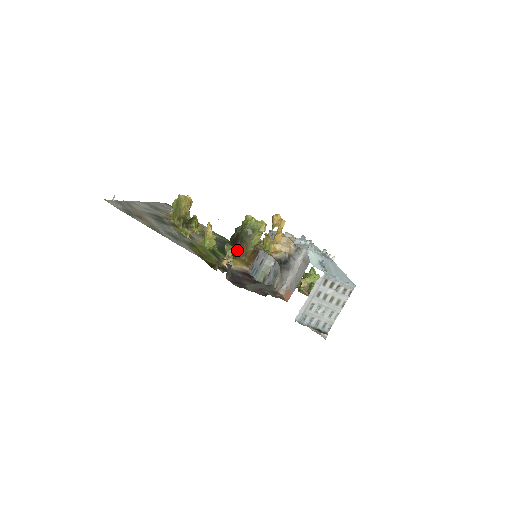
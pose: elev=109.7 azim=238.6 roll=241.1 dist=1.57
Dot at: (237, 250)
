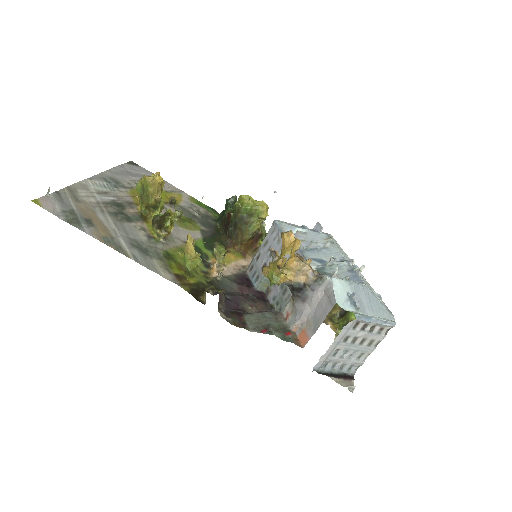
Dot at: (230, 238)
